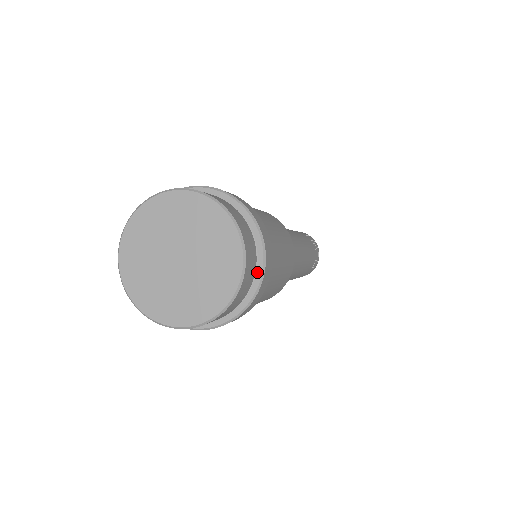
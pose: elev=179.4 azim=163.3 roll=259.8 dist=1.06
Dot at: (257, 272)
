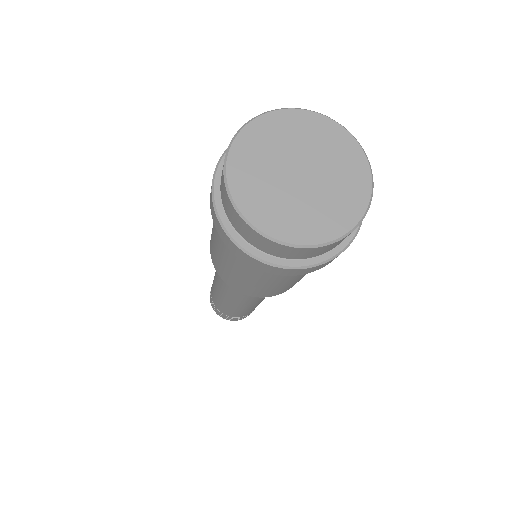
Dot at: (330, 252)
